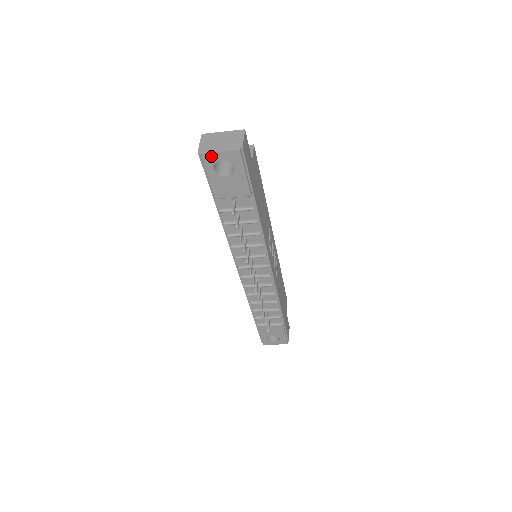
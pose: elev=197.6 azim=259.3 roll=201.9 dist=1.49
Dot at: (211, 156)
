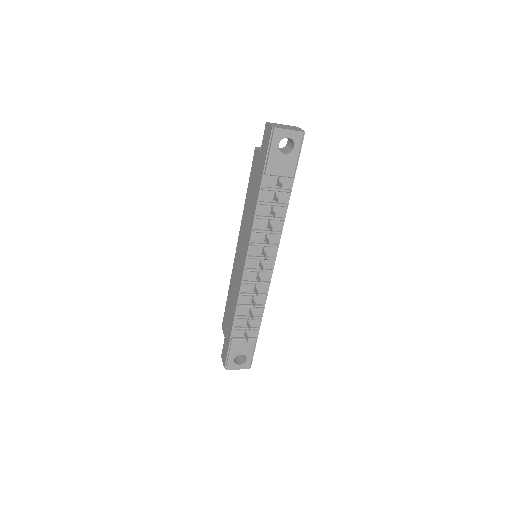
Dot at: (282, 132)
